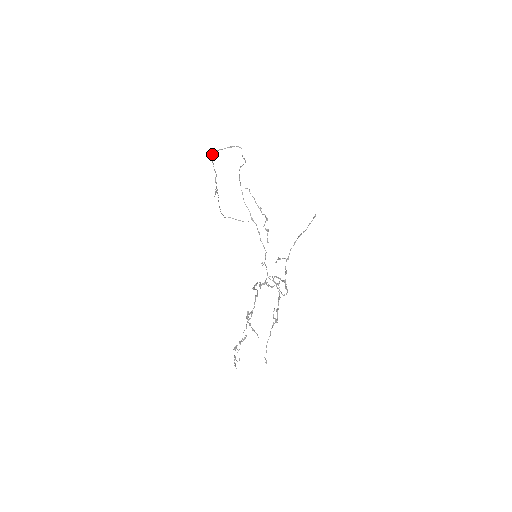
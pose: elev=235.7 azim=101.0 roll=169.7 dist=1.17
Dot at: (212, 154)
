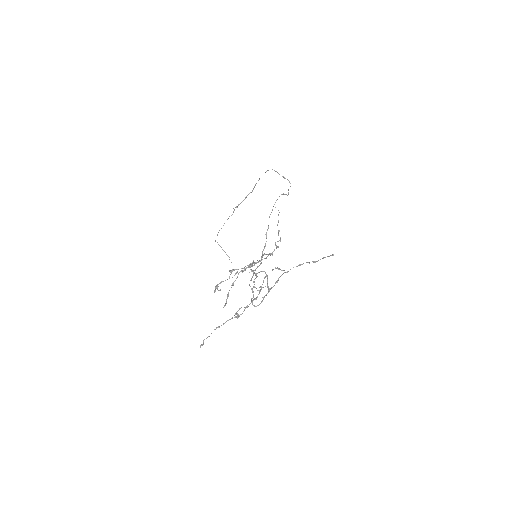
Dot at: (267, 170)
